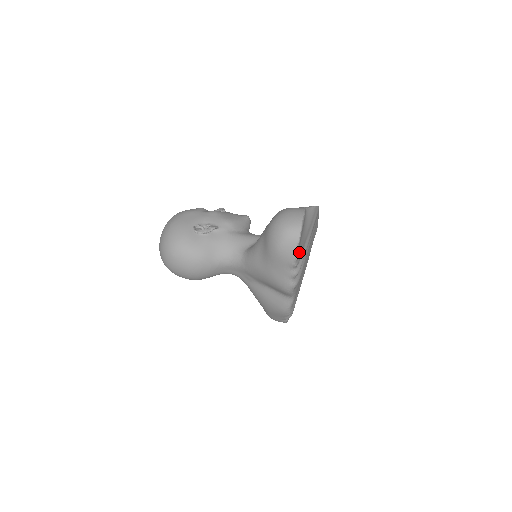
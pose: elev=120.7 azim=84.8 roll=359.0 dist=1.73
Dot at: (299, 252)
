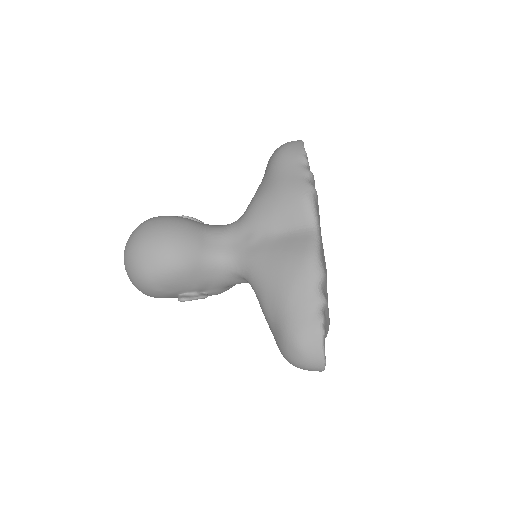
Dot at: occluded
